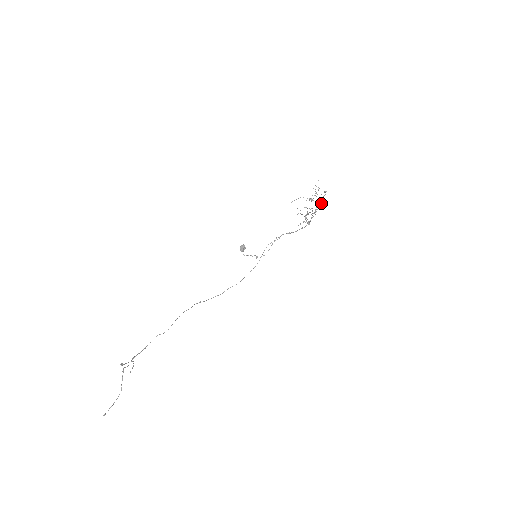
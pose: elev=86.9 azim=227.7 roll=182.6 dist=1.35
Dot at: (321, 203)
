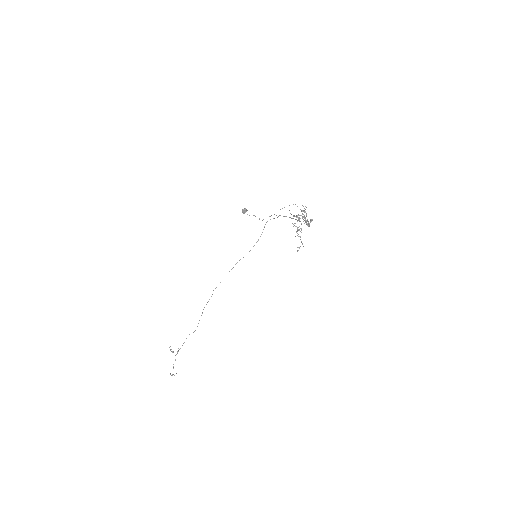
Dot at: (309, 224)
